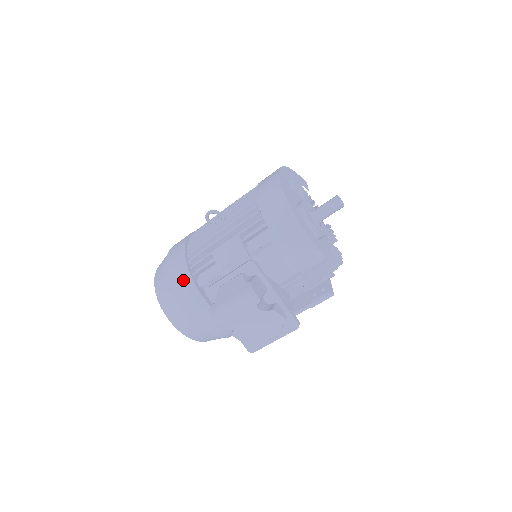
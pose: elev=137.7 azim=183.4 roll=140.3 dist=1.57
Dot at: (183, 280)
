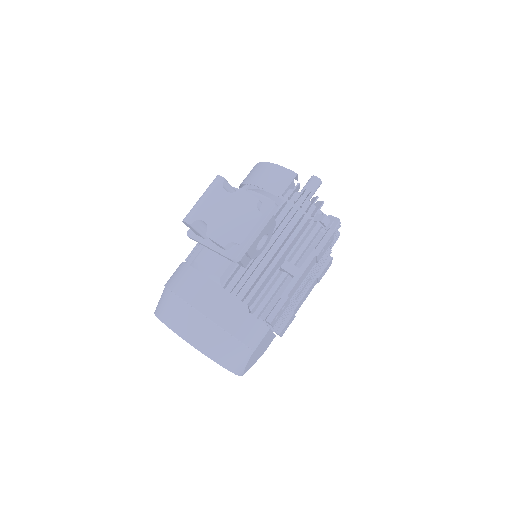
Dot at: (177, 270)
